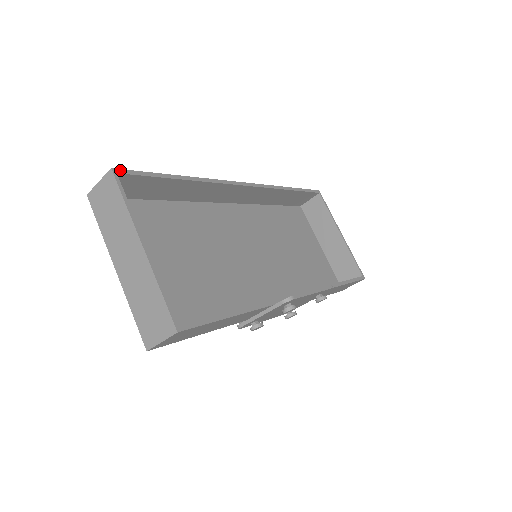
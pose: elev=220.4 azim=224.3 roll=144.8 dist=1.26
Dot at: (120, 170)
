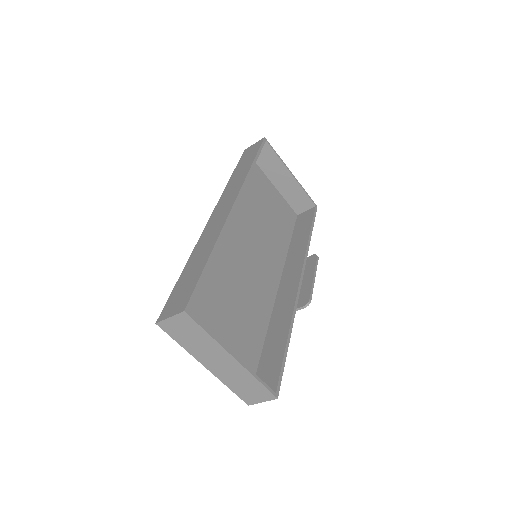
Dot at: (188, 305)
